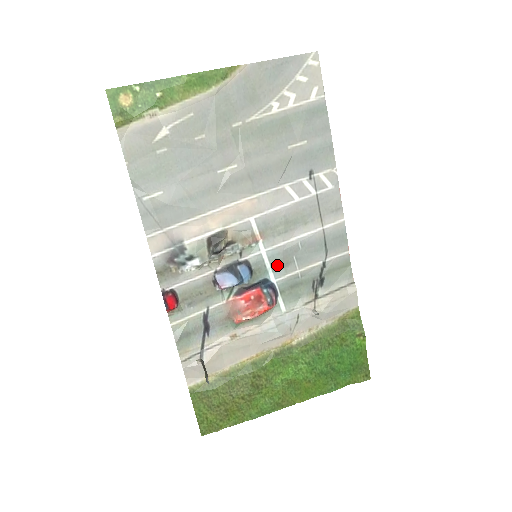
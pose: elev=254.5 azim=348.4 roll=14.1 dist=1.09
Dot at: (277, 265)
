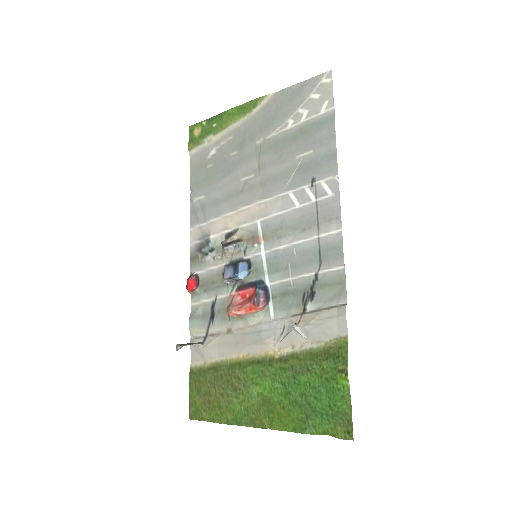
Dot at: (273, 268)
